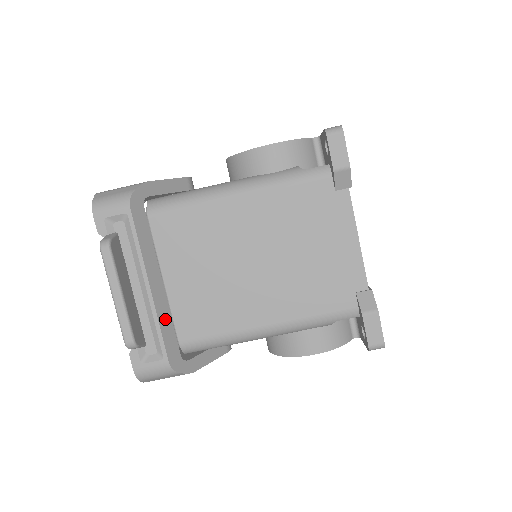
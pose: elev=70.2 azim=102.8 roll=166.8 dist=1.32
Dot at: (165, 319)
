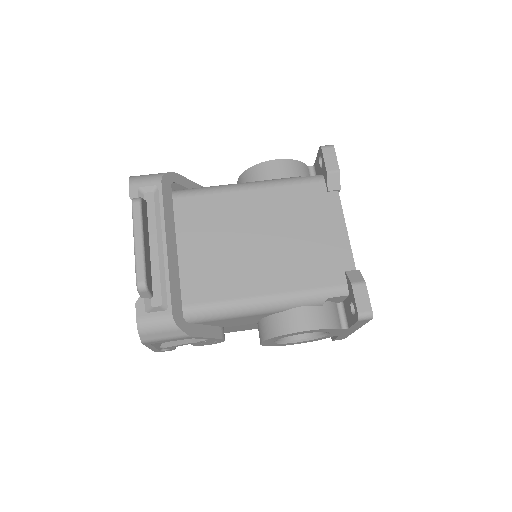
Dot at: (174, 276)
